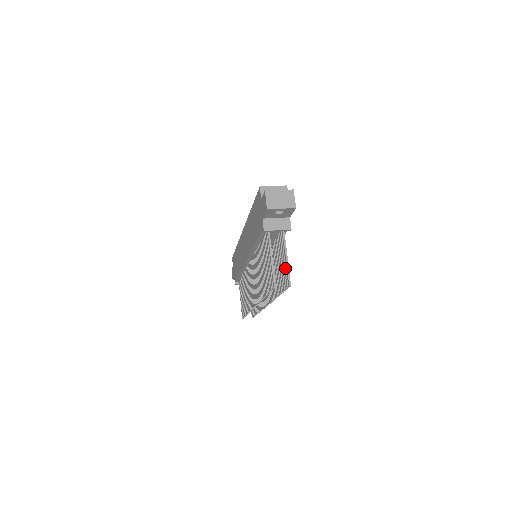
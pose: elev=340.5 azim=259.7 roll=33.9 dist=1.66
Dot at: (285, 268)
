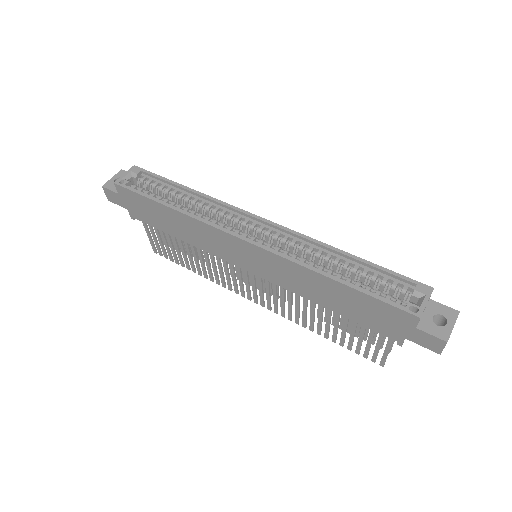
Dot at: occluded
